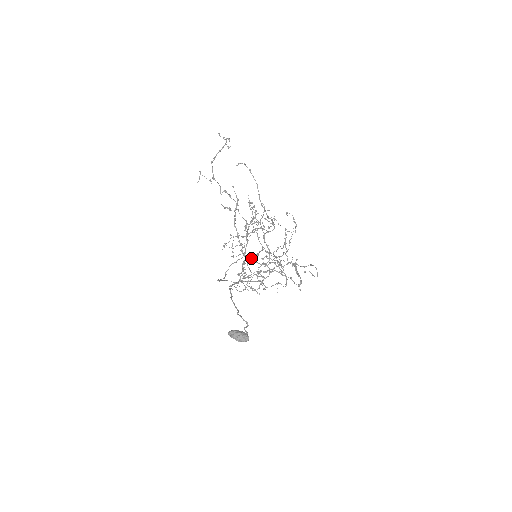
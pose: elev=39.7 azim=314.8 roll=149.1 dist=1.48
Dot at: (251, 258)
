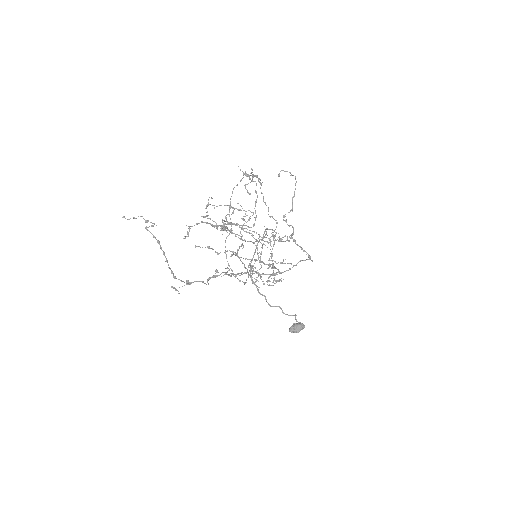
Dot at: occluded
